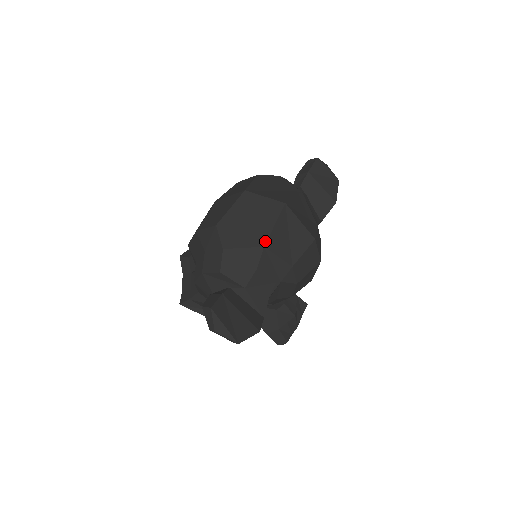
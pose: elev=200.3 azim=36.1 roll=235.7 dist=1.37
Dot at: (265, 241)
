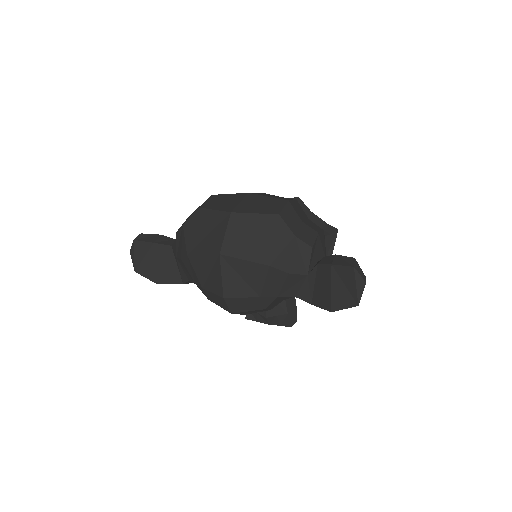
Dot at: (191, 254)
